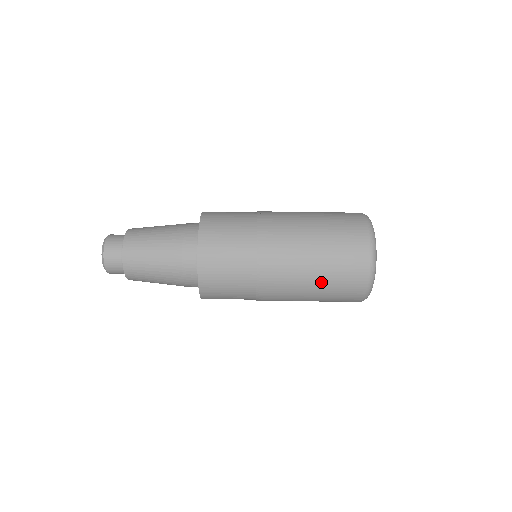
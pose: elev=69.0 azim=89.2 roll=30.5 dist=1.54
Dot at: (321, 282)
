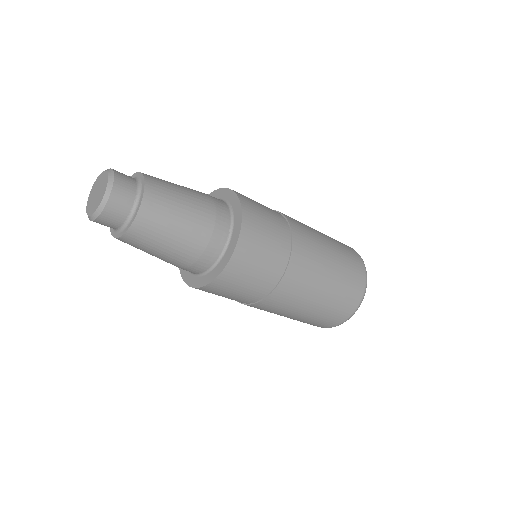
Dot at: (317, 310)
